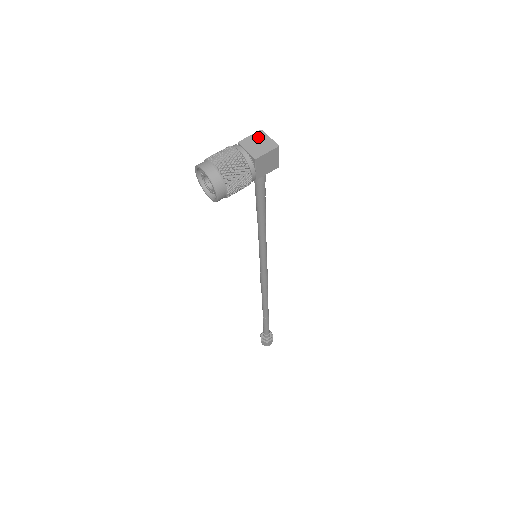
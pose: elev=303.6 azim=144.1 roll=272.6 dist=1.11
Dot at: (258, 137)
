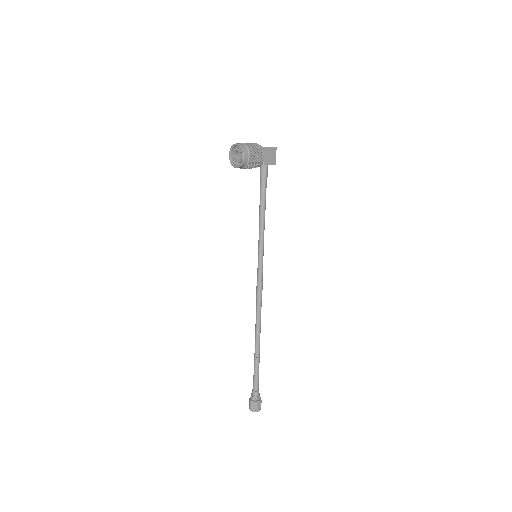
Dot at: occluded
